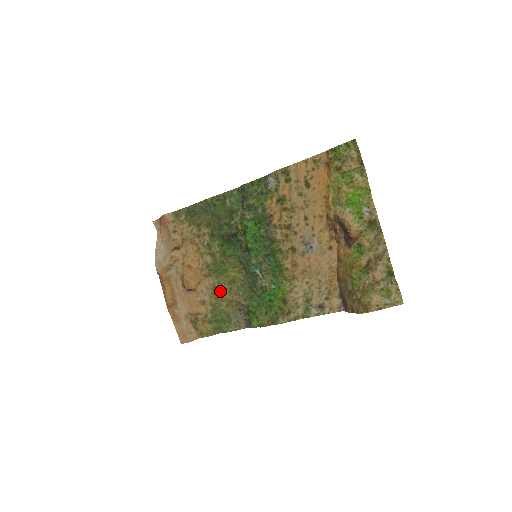
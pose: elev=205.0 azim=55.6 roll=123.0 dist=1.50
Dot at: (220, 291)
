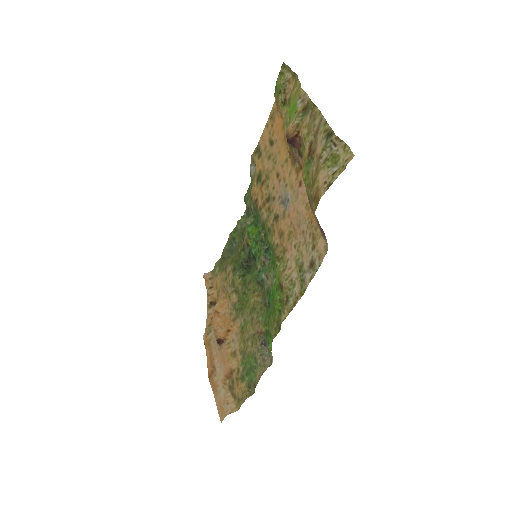
Dot at: (246, 329)
